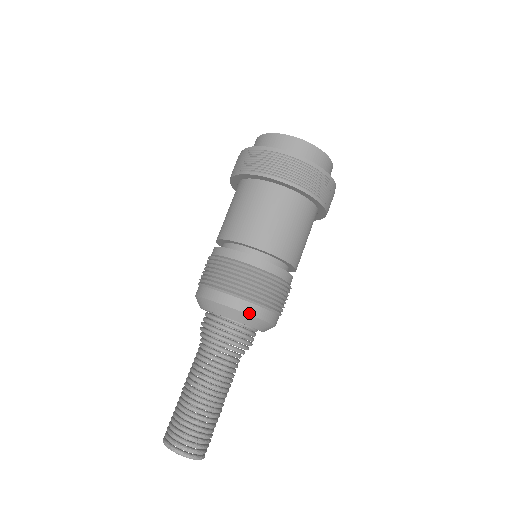
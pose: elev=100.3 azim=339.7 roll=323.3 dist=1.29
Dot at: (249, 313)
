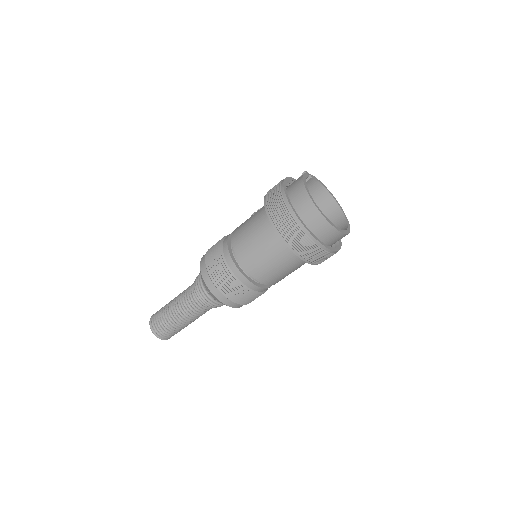
Dot at: (234, 307)
